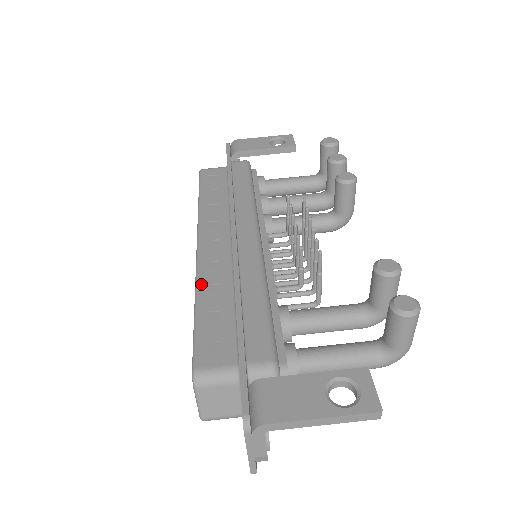
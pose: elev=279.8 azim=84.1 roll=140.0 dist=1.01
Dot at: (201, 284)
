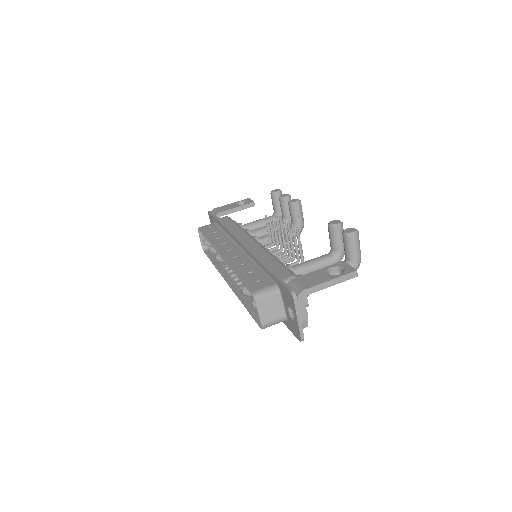
Dot at: (234, 266)
